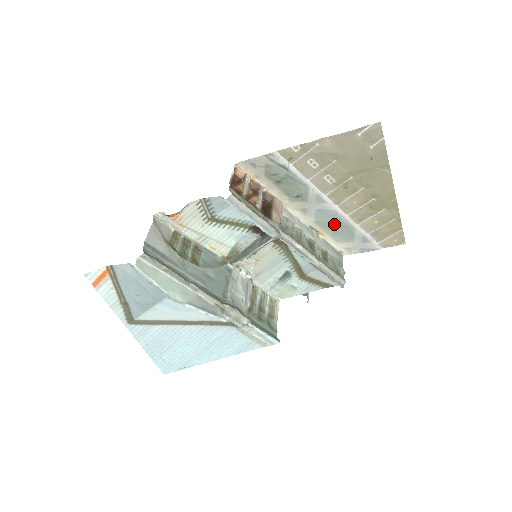
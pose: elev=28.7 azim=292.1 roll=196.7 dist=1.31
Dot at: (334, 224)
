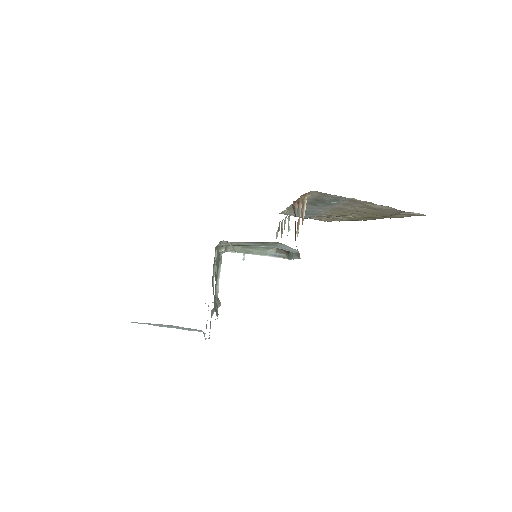
Dot at: (306, 212)
